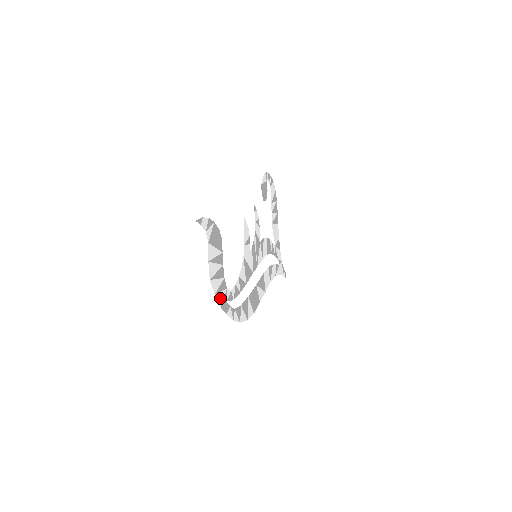
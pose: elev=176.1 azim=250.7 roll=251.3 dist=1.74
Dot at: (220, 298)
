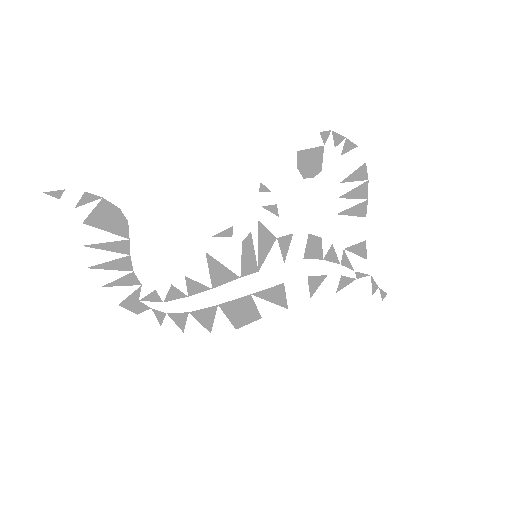
Dot at: (119, 293)
